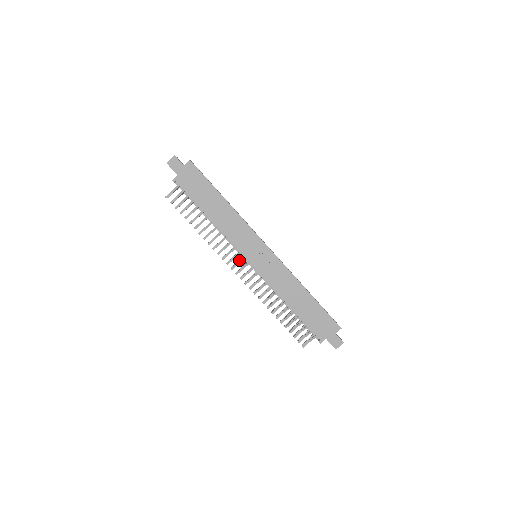
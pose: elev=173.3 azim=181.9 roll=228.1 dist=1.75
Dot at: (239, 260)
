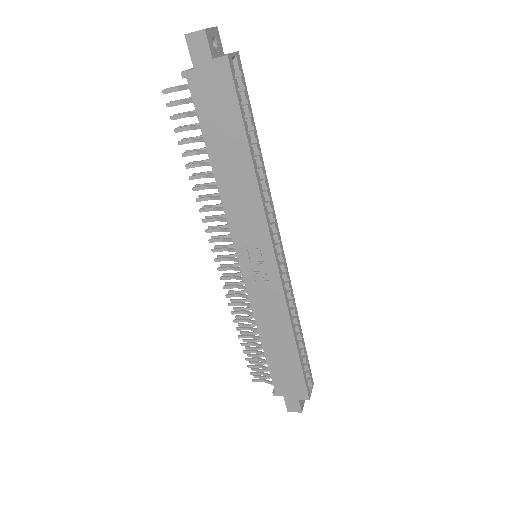
Dot at: (230, 244)
